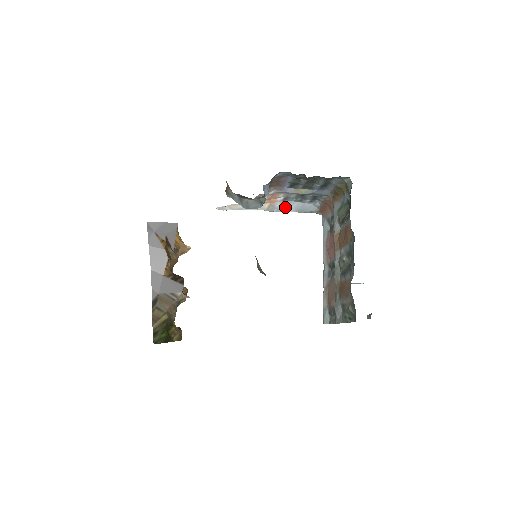
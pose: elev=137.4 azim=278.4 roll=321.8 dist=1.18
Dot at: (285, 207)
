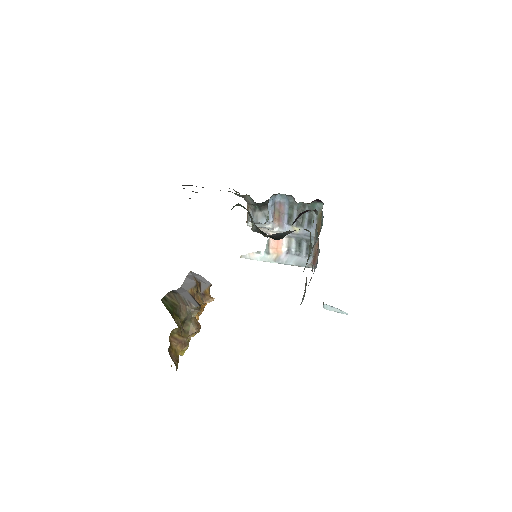
Dot at: (288, 260)
